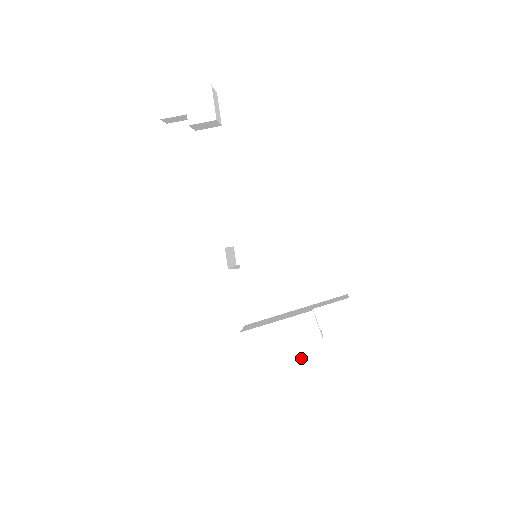
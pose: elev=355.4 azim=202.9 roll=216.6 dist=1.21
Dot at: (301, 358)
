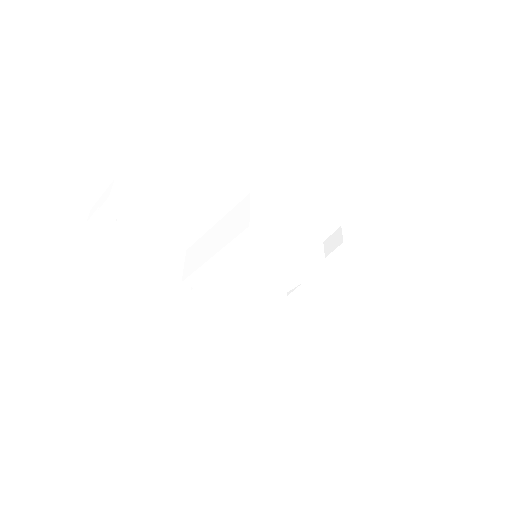
Dot at: (338, 287)
